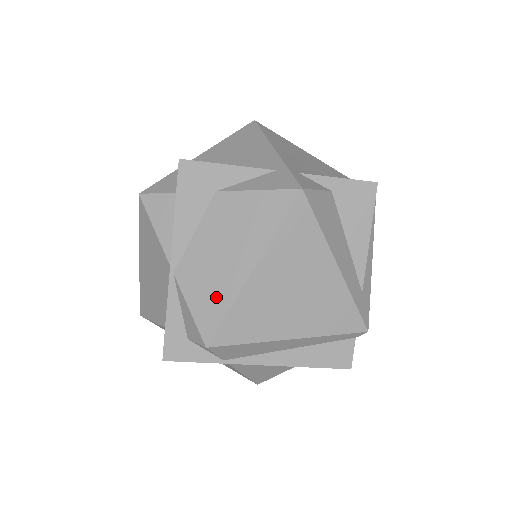
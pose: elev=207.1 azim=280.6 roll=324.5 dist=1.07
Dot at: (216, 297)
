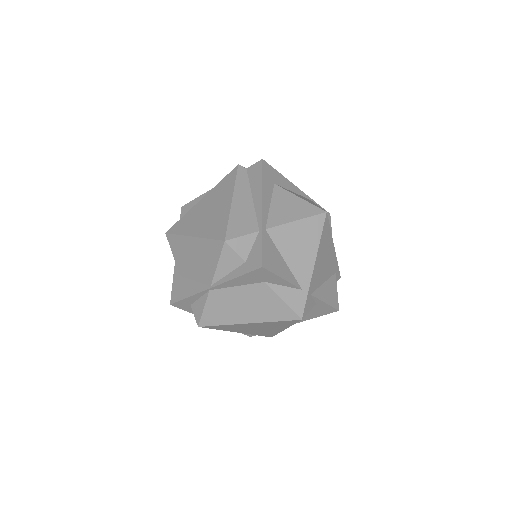
Dot at: (221, 317)
